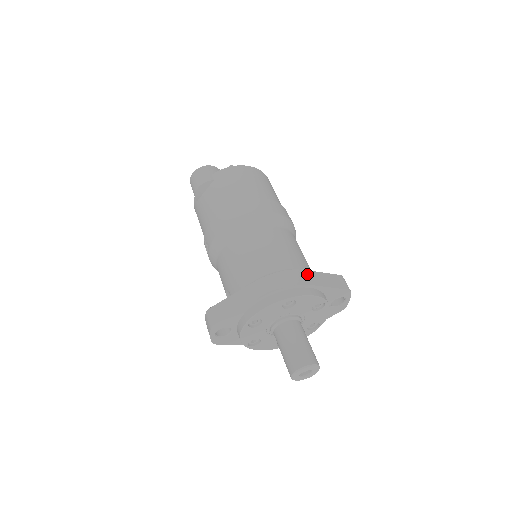
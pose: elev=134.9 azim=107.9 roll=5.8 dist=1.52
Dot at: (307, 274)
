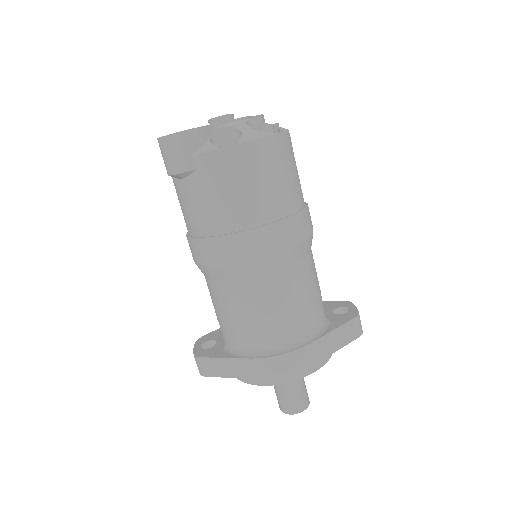
Dot at: (314, 348)
